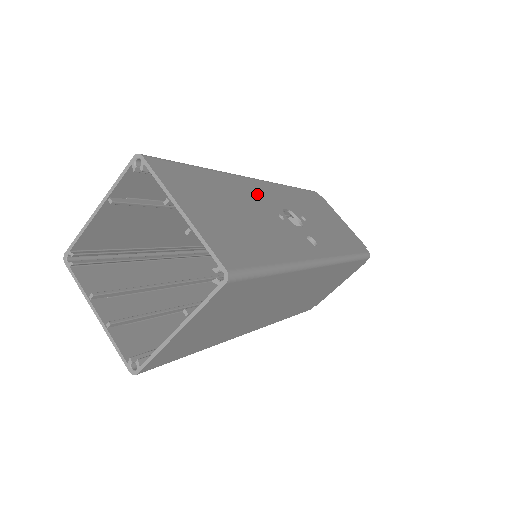
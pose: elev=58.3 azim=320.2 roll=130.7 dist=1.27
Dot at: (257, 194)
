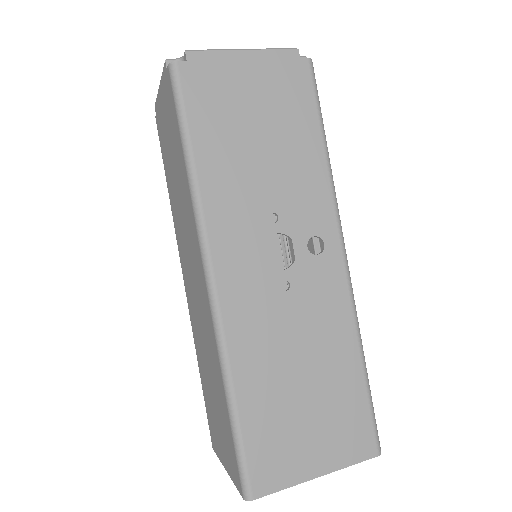
Dot at: (252, 309)
